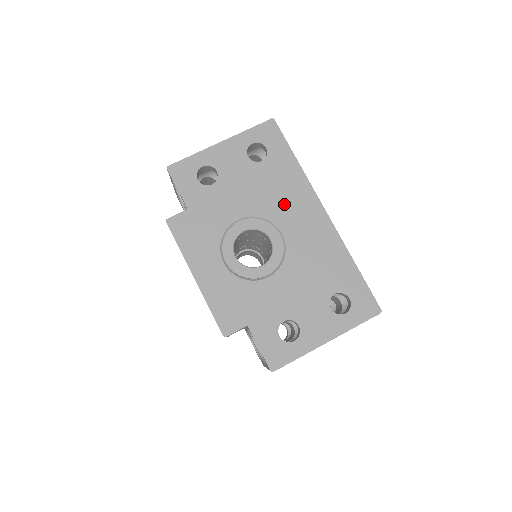
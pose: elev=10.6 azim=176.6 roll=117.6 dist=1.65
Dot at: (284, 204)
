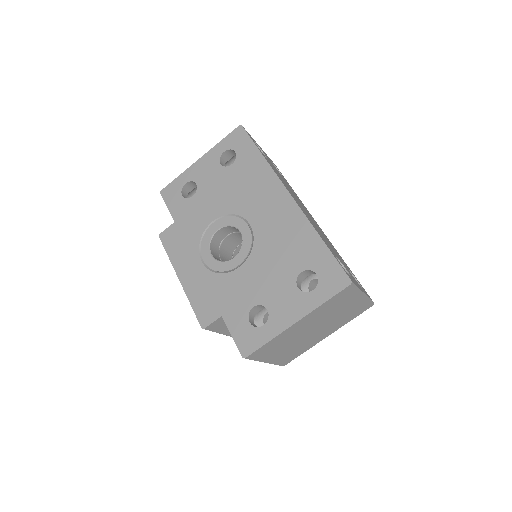
Dot at: (251, 197)
